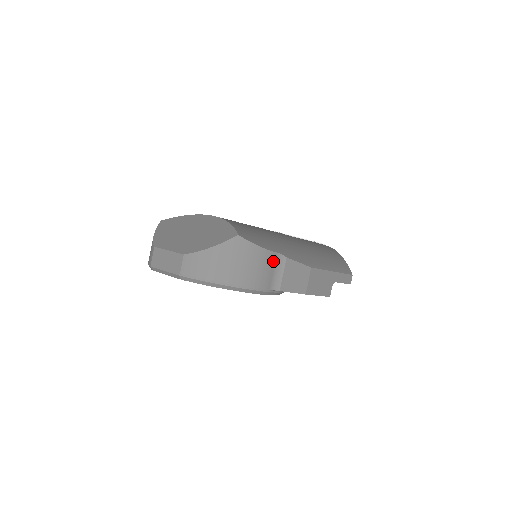
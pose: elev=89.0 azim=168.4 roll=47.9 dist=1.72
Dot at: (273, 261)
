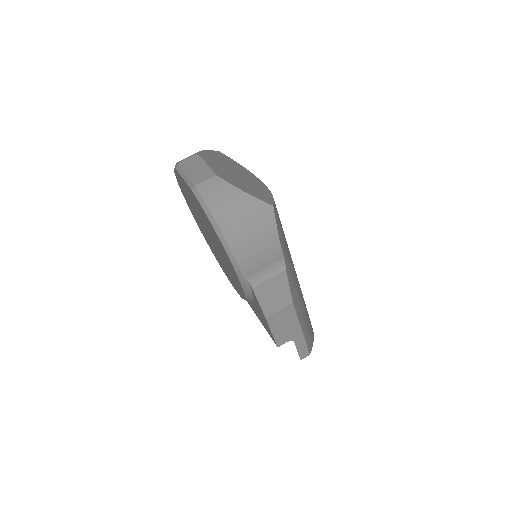
Dot at: (274, 259)
